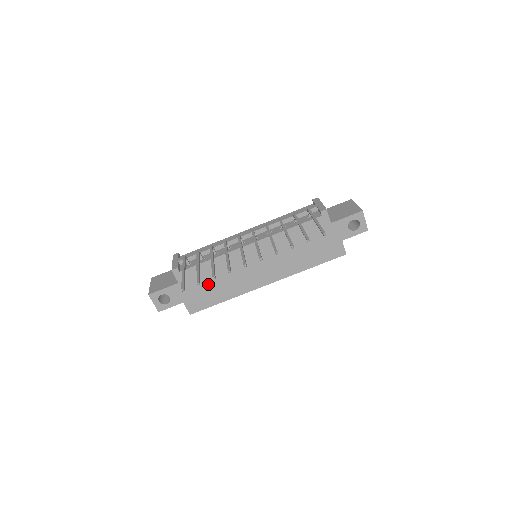
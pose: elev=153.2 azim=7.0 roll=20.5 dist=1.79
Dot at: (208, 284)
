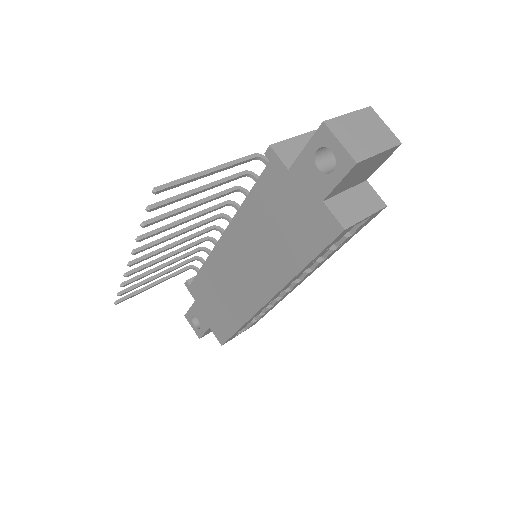
Dot at: (216, 302)
